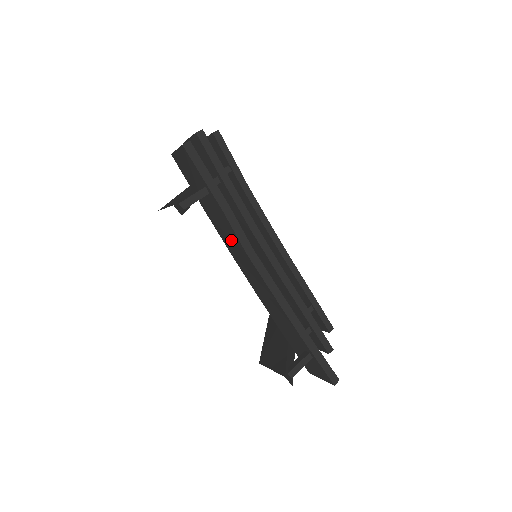
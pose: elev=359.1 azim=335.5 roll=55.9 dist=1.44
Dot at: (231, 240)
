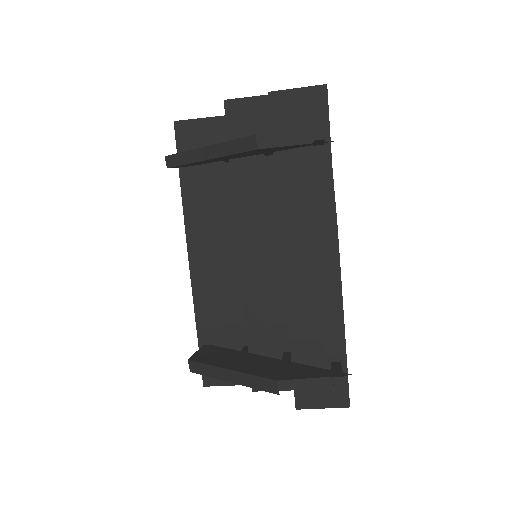
Dot at: (311, 206)
